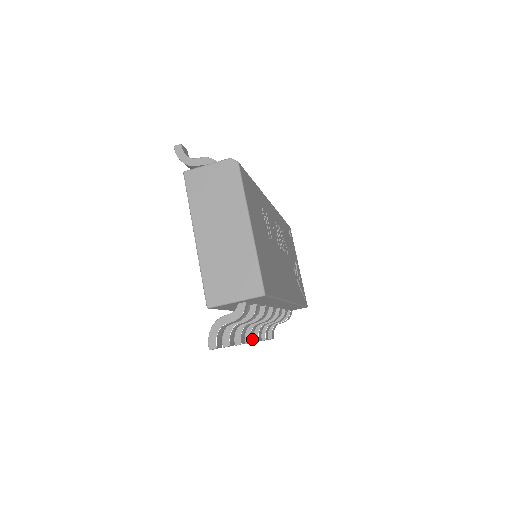
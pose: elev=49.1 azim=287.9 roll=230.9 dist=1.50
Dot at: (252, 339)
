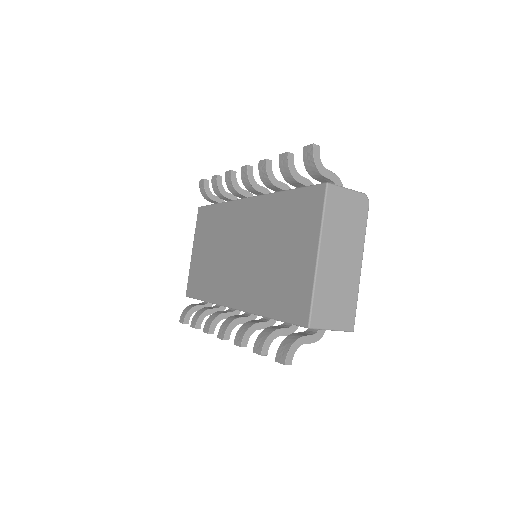
Dot at: occluded
